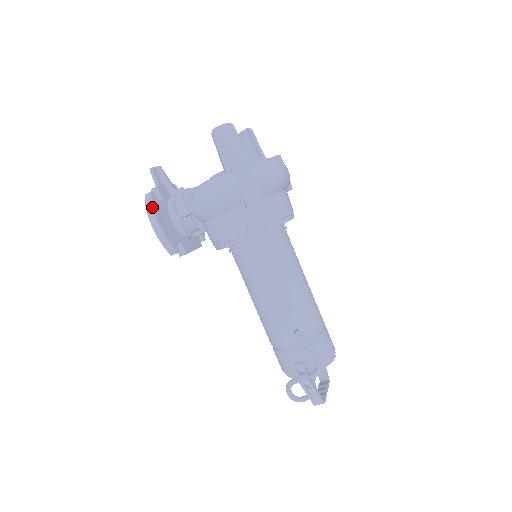
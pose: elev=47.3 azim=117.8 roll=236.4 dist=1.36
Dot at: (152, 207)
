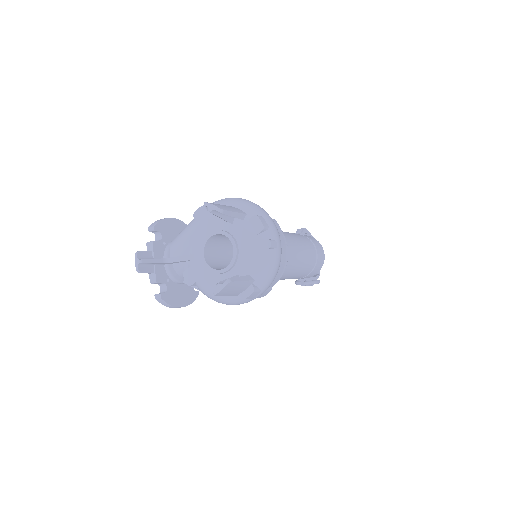
Dot at: (170, 306)
